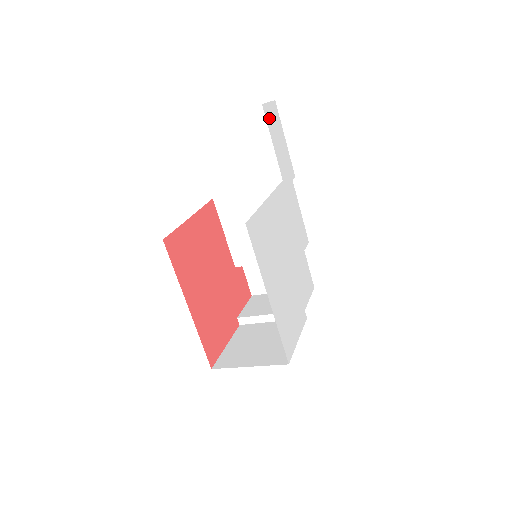
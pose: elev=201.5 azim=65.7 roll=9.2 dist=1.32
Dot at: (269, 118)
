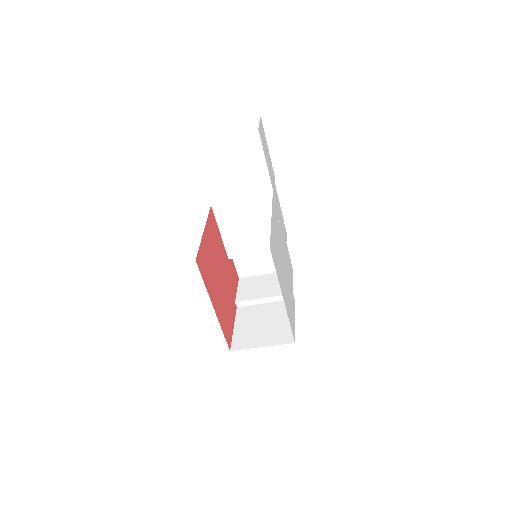
Dot at: (261, 138)
